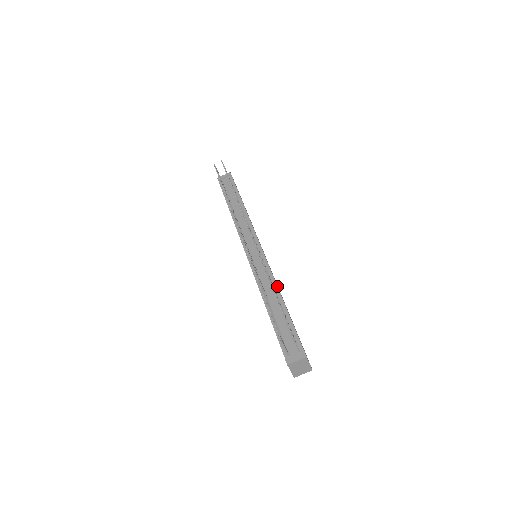
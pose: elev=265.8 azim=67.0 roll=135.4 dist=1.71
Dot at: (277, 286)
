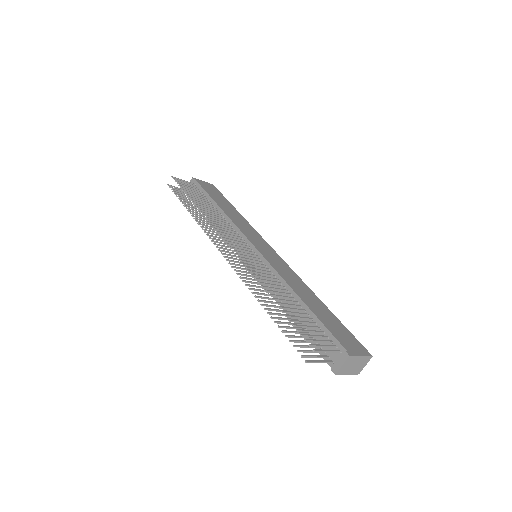
Dot at: (286, 283)
